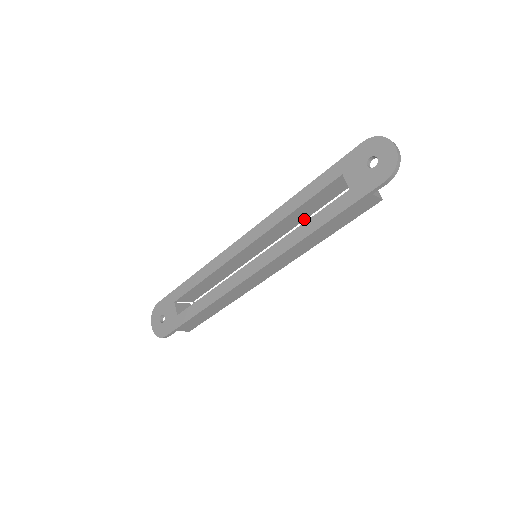
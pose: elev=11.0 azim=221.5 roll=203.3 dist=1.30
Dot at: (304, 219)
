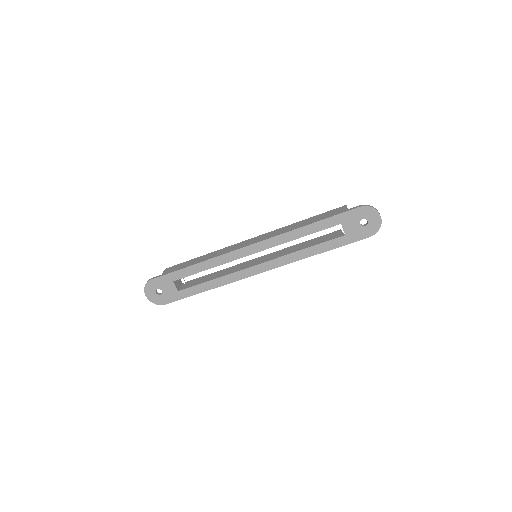
Dot at: occluded
